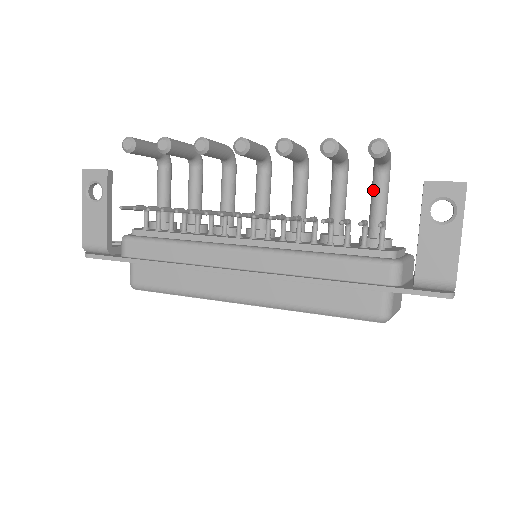
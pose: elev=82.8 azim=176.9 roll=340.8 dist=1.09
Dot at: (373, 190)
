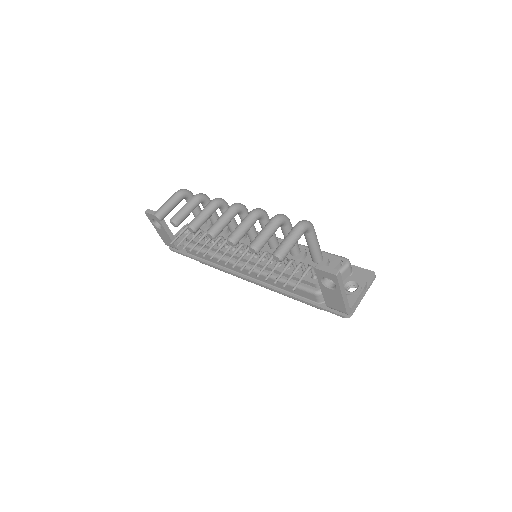
Dot at: occluded
